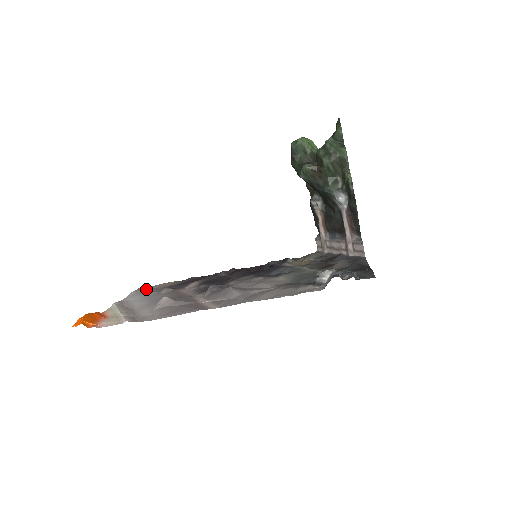
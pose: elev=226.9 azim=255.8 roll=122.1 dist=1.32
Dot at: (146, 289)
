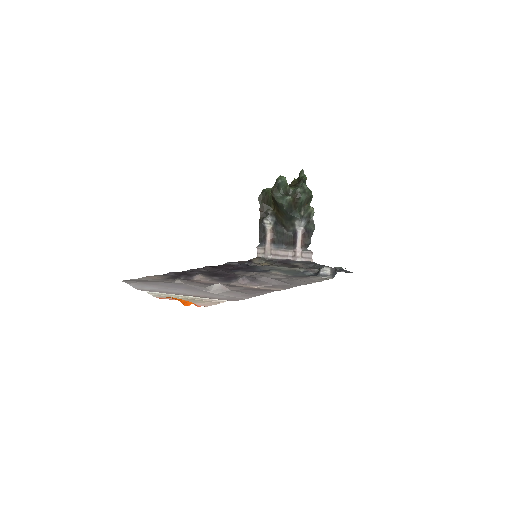
Dot at: (141, 281)
